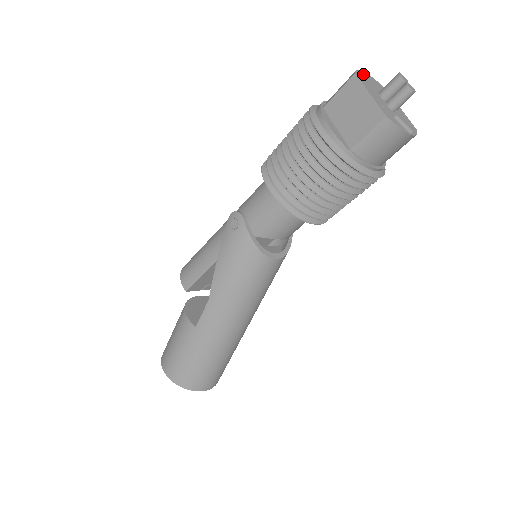
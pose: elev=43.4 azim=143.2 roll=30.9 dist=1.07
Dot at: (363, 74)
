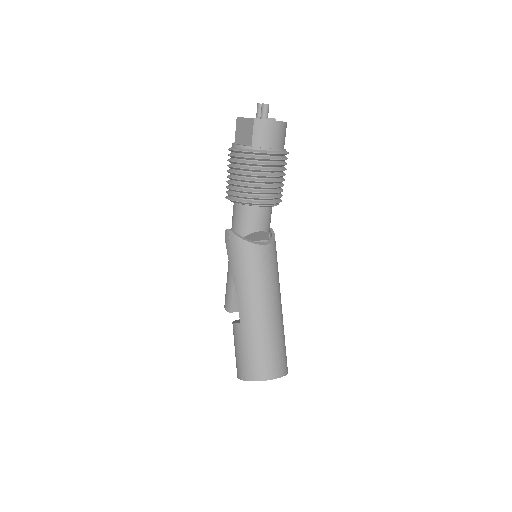
Dot at: occluded
